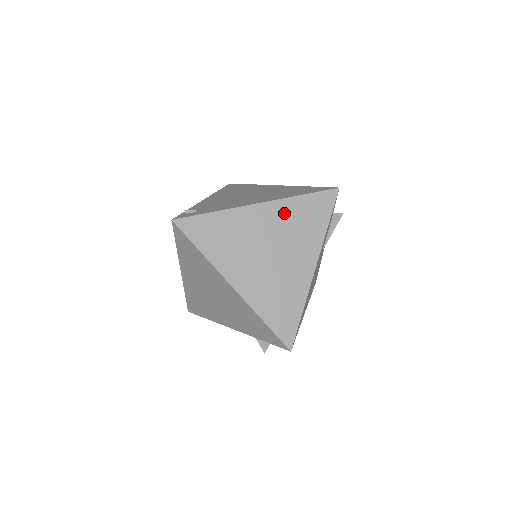
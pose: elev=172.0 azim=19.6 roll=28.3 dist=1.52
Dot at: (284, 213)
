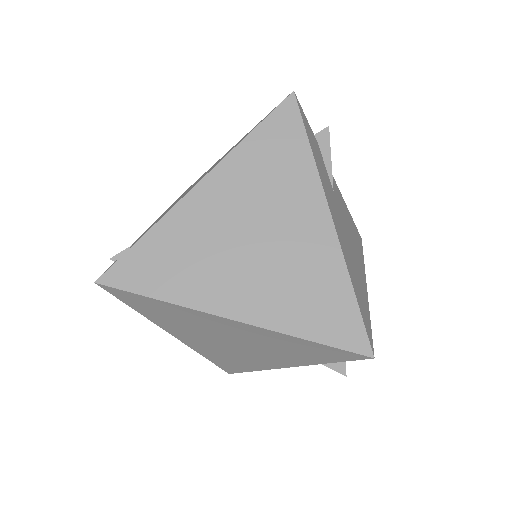
Dot at: (239, 174)
